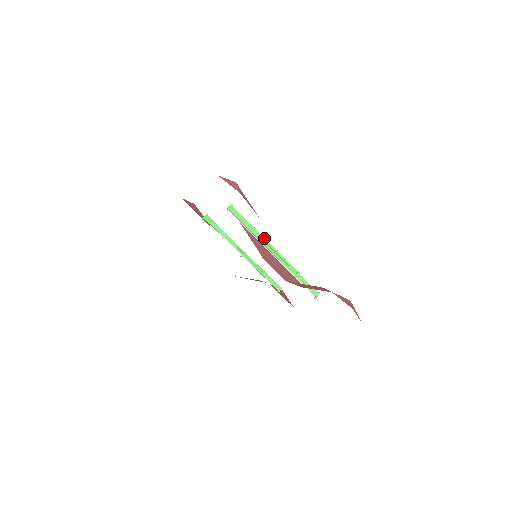
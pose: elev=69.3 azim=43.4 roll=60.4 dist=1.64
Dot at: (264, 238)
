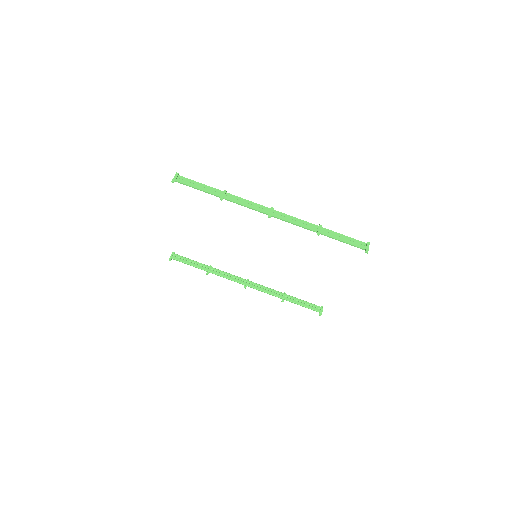
Dot at: (244, 199)
